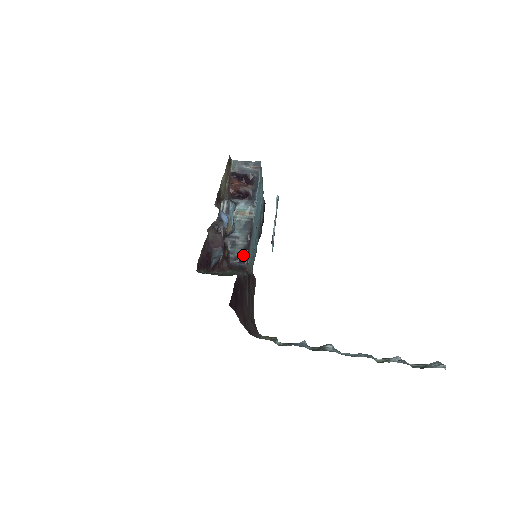
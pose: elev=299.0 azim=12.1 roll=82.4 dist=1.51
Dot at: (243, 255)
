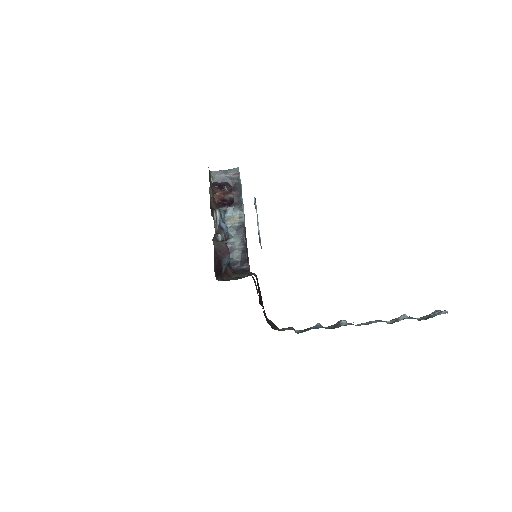
Dot at: (243, 258)
